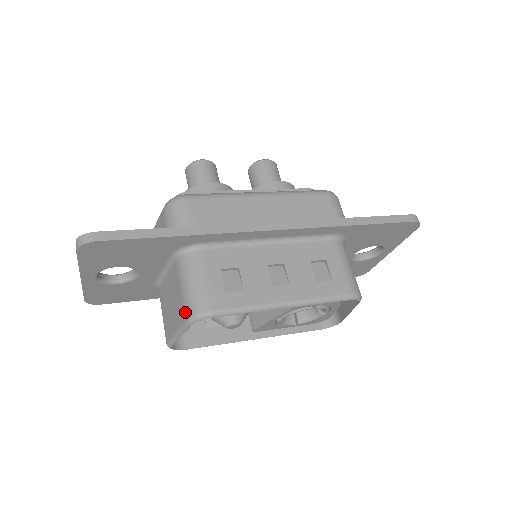
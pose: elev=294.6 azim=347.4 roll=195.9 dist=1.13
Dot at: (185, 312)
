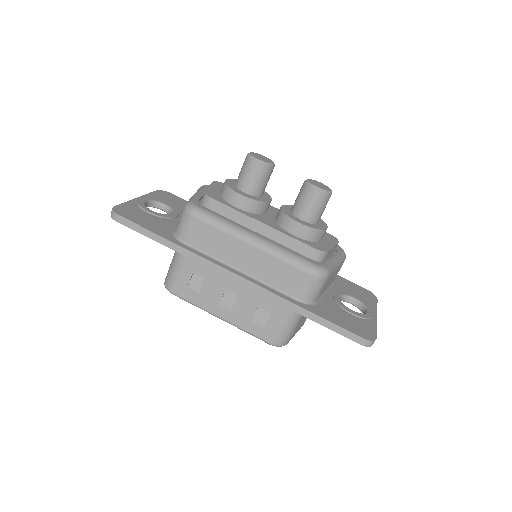
Dot at: (166, 276)
